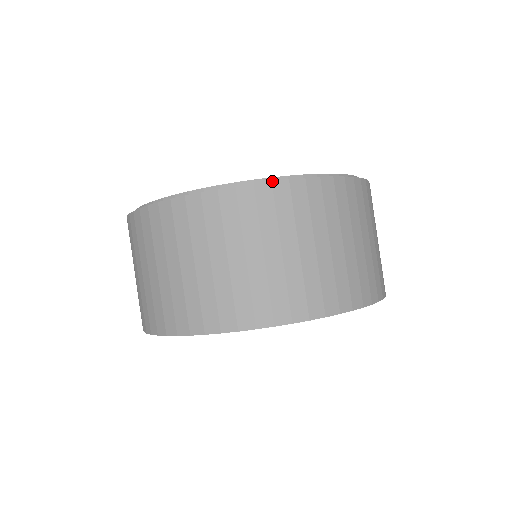
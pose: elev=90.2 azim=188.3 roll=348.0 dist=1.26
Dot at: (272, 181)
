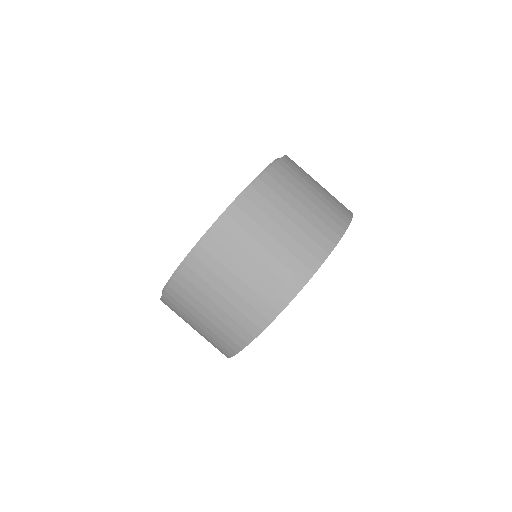
Dot at: (168, 285)
